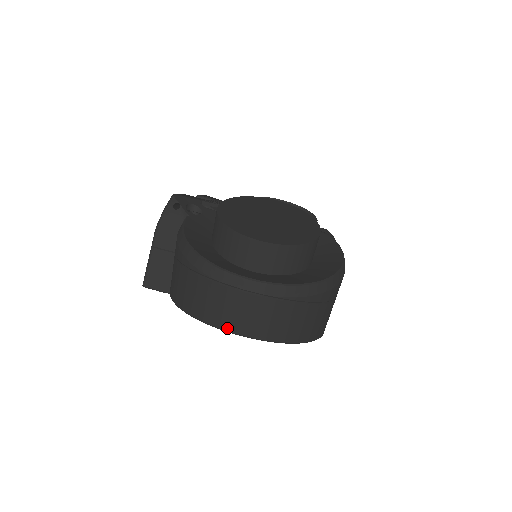
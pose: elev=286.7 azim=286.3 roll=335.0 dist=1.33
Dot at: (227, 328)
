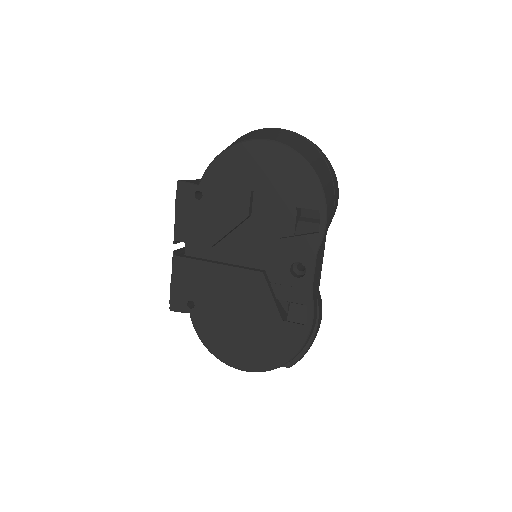
Dot at: (260, 138)
